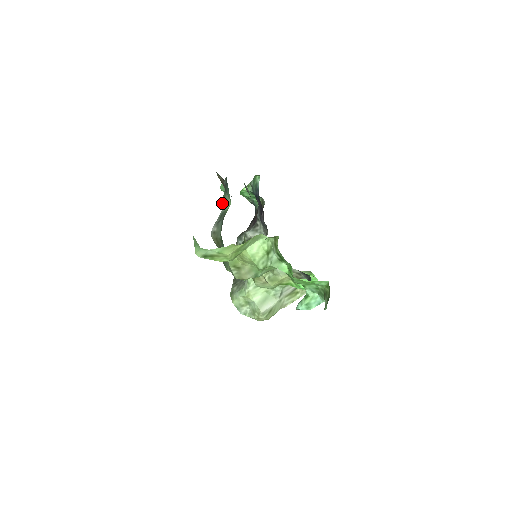
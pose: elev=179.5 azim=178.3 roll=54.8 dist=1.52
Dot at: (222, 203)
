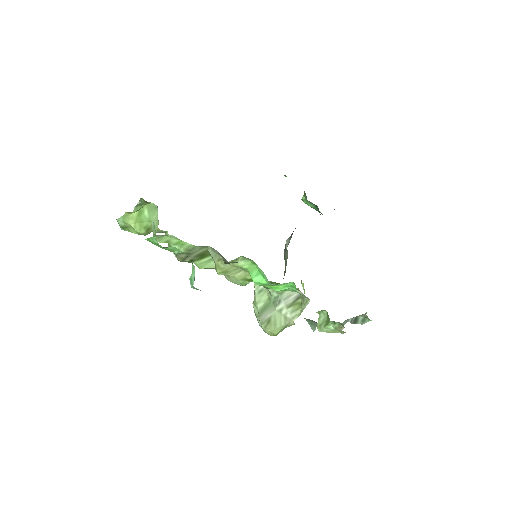
Dot at: occluded
